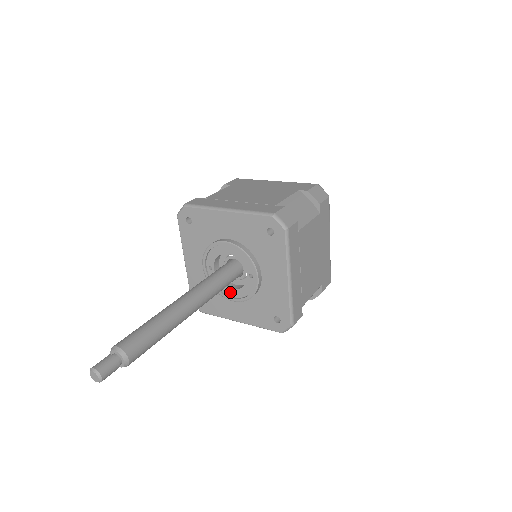
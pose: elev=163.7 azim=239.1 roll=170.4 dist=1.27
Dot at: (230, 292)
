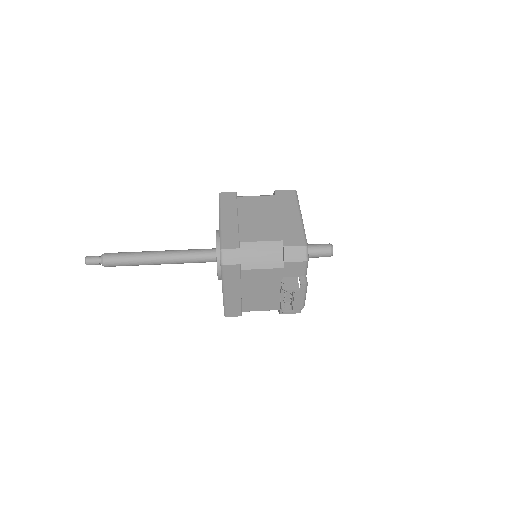
Dot at: occluded
